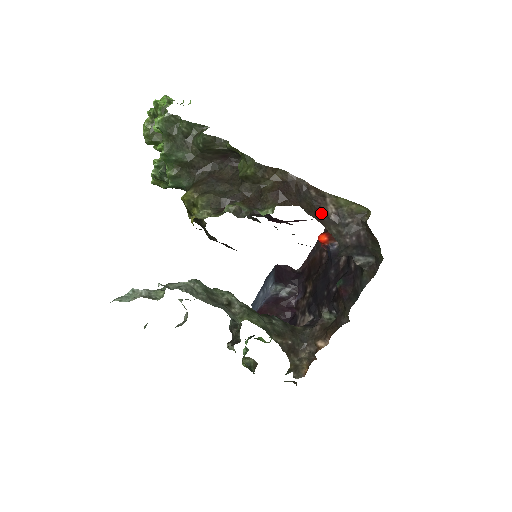
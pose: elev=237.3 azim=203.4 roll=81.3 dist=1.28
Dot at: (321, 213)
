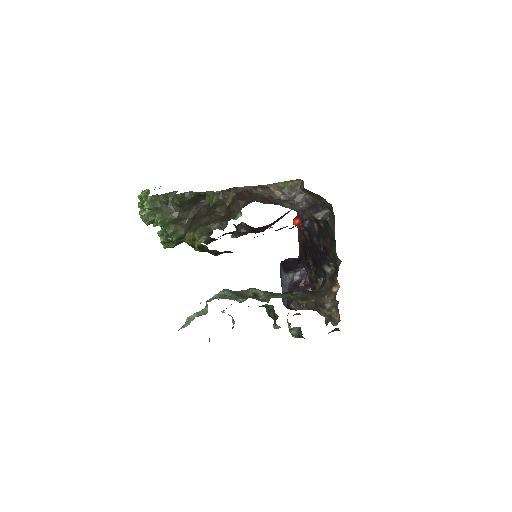
Dot at: (273, 199)
